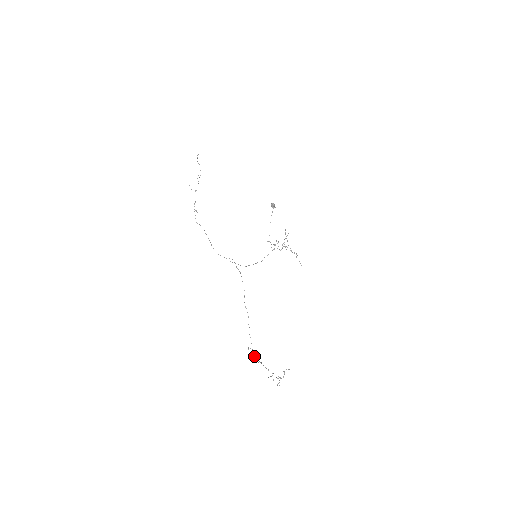
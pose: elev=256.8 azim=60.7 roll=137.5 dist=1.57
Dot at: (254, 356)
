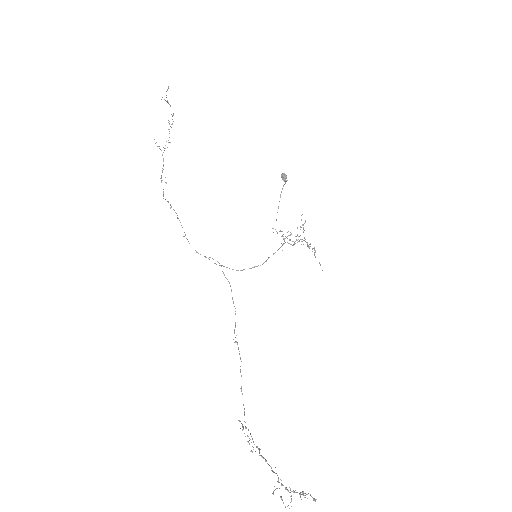
Dot at: (247, 435)
